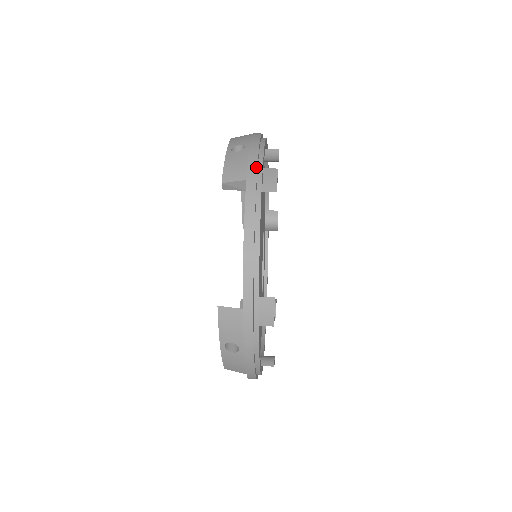
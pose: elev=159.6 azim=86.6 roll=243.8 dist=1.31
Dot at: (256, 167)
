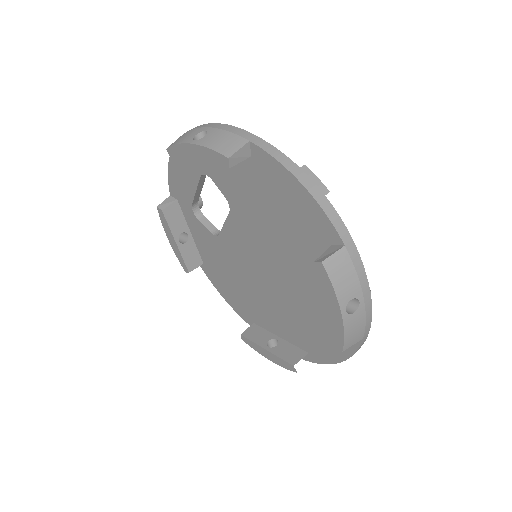
Dot at: occluded
